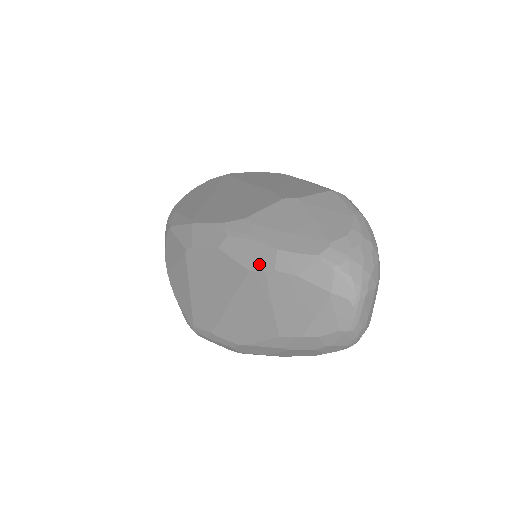
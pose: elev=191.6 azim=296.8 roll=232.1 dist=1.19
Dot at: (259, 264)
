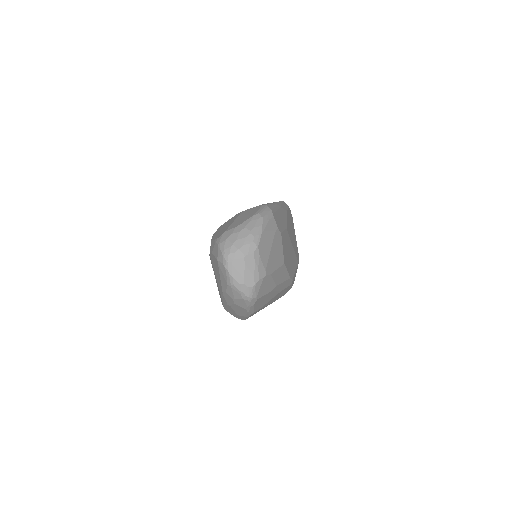
Dot at: occluded
